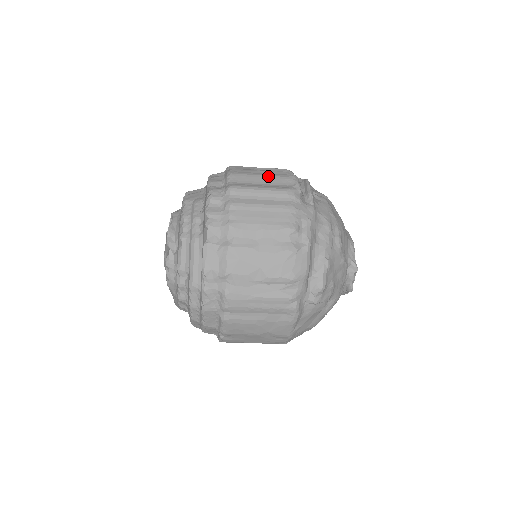
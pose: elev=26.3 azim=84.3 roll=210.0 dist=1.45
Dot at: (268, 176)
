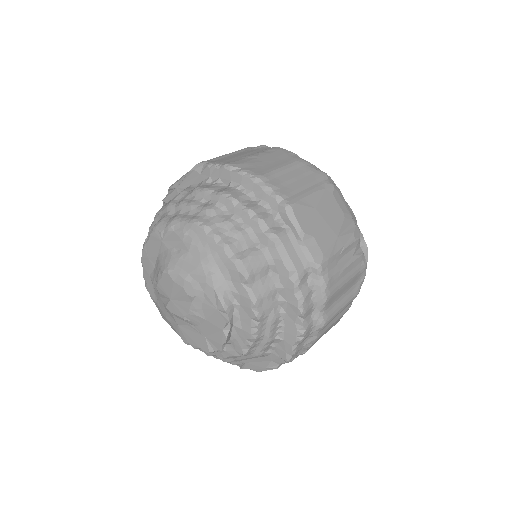
Dot at: (351, 280)
